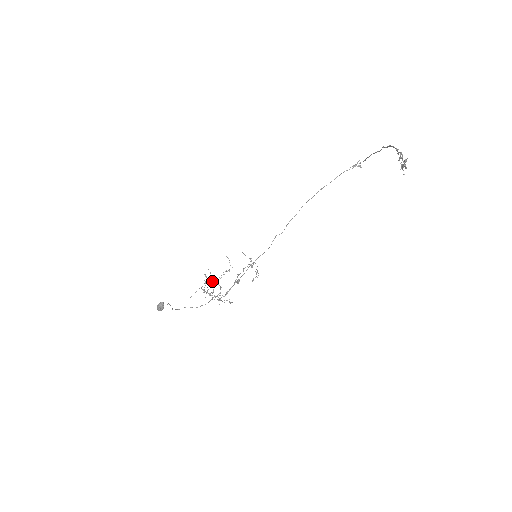
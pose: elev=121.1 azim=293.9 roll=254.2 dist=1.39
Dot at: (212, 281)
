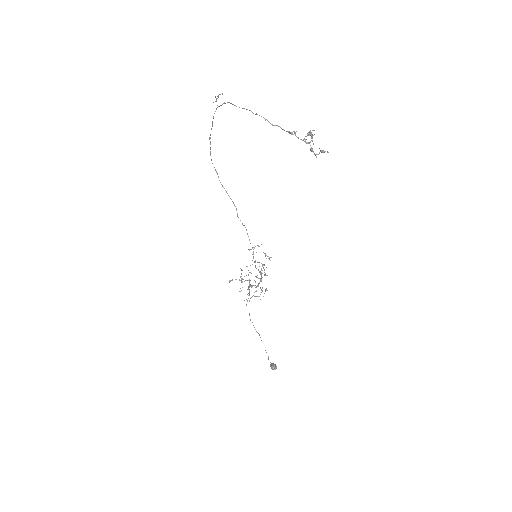
Dot at: occluded
